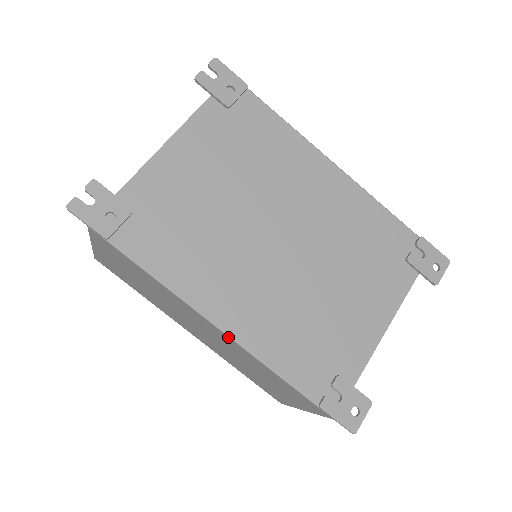
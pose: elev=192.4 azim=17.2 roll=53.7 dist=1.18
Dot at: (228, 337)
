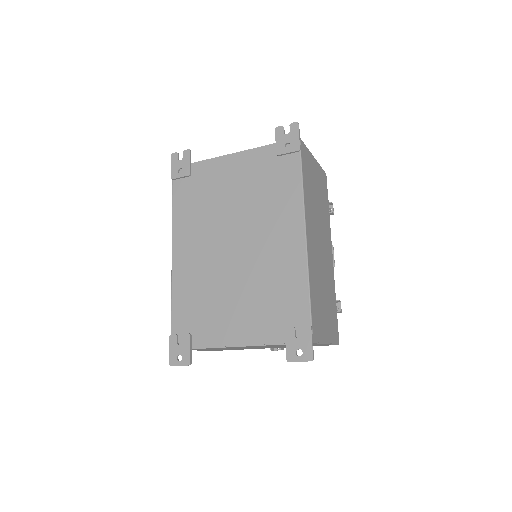
Dot at: (172, 265)
